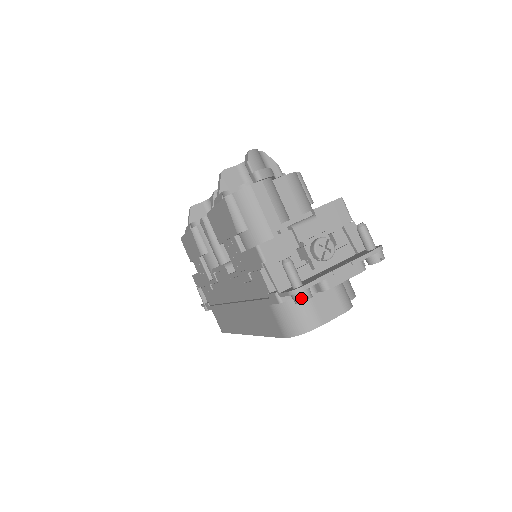
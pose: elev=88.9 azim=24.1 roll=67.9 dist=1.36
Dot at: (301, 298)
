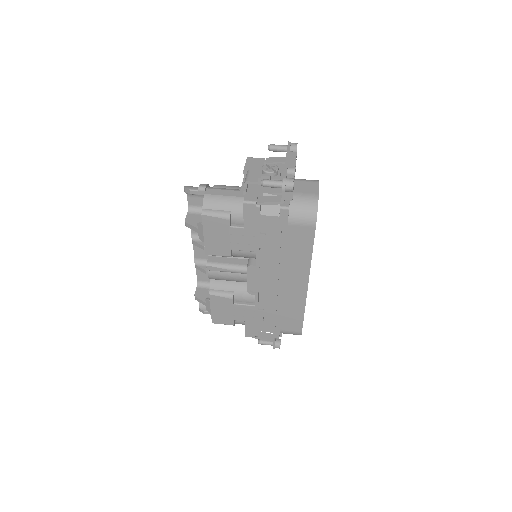
Dot at: (290, 183)
